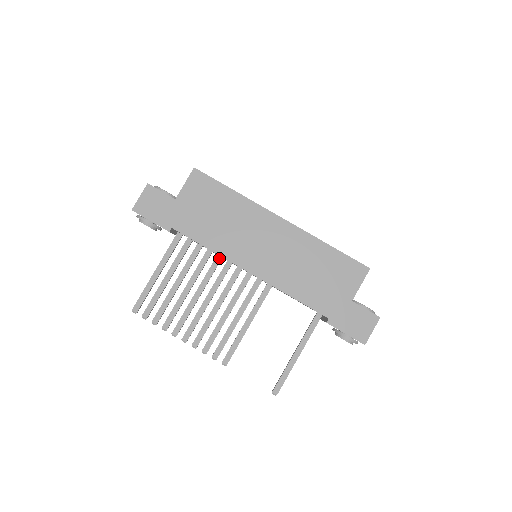
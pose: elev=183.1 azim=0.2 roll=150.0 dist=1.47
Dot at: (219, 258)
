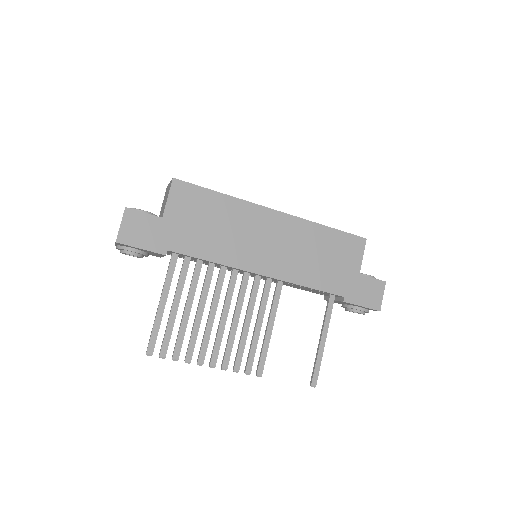
Dot at: (224, 269)
